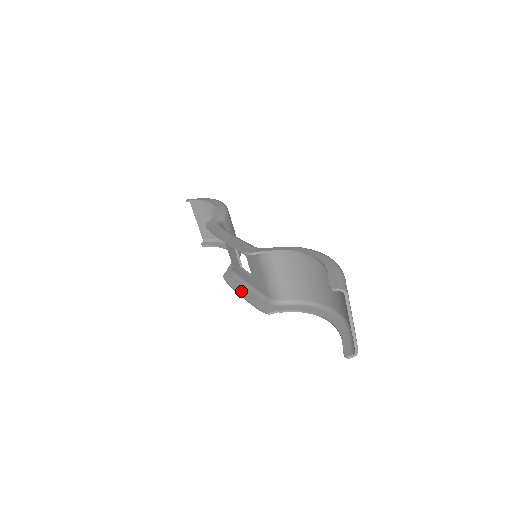
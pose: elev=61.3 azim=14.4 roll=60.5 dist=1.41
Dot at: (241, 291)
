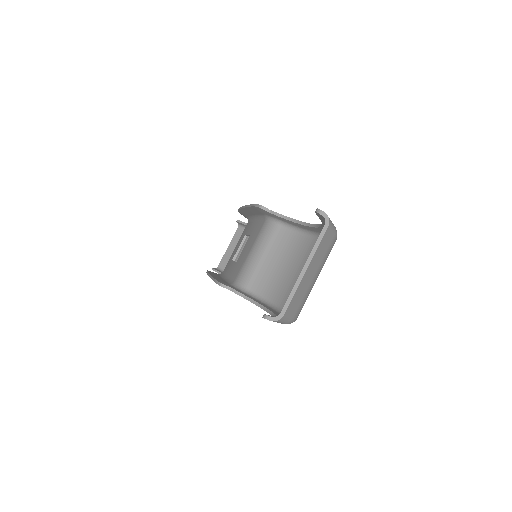
Dot at: (213, 274)
